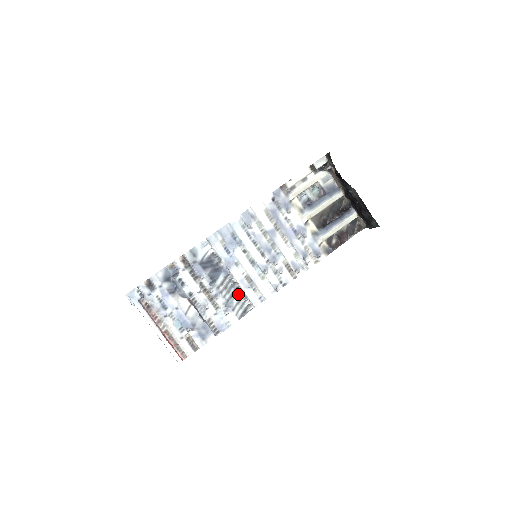
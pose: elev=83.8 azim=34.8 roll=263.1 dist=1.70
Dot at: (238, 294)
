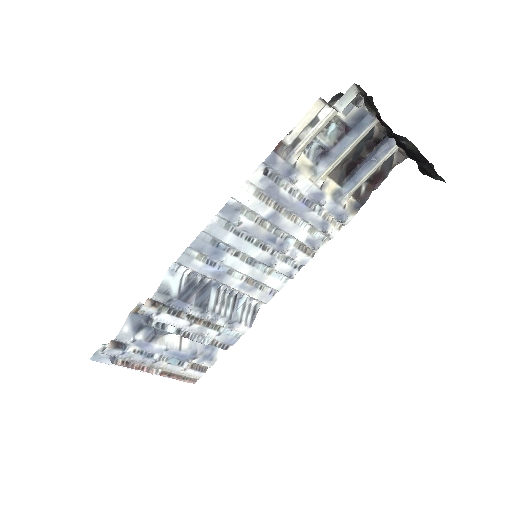
Dot at: (240, 299)
